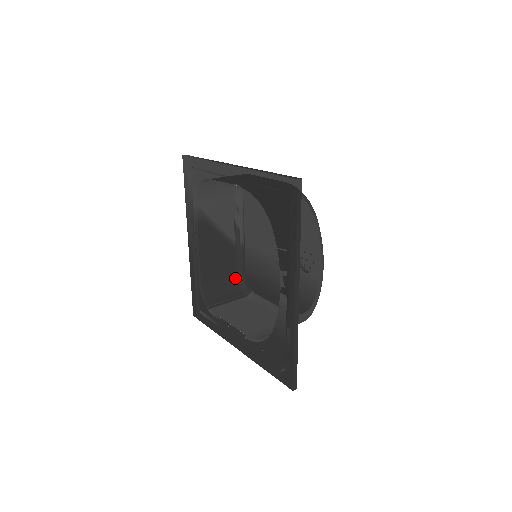
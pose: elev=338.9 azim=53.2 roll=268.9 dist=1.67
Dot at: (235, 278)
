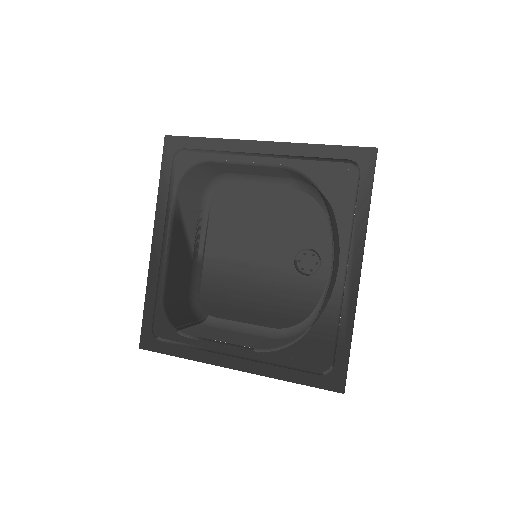
Dot at: (187, 300)
